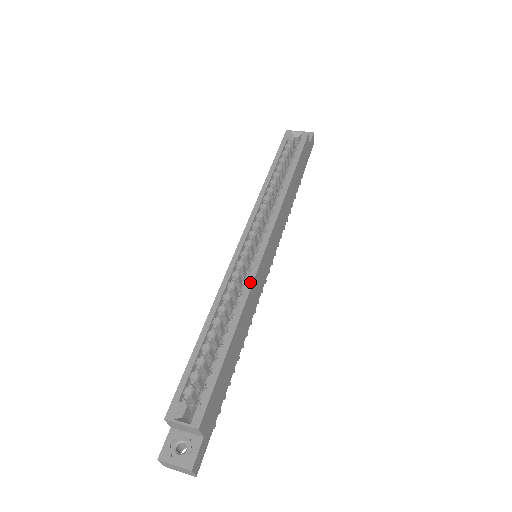
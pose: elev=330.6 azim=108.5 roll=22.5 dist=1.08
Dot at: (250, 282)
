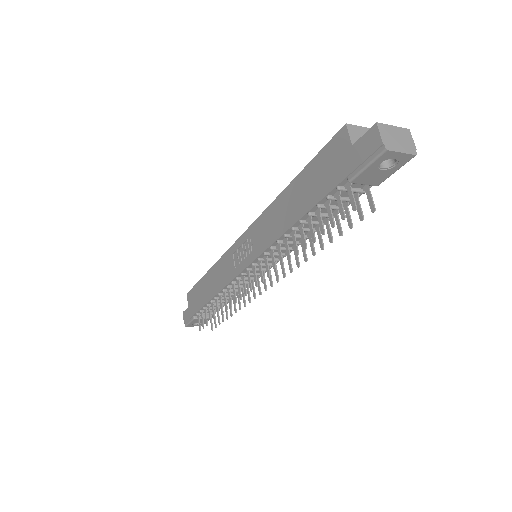
Dot at: occluded
